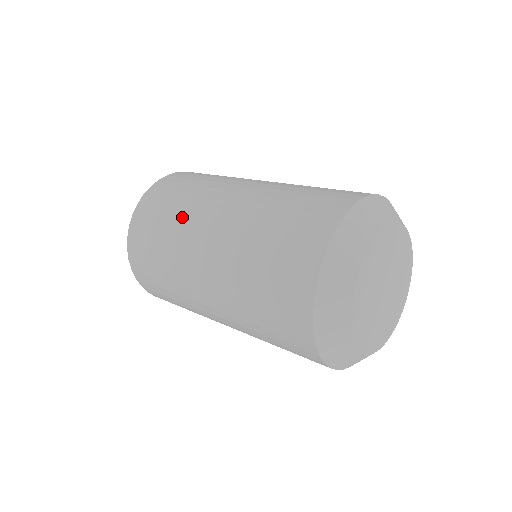
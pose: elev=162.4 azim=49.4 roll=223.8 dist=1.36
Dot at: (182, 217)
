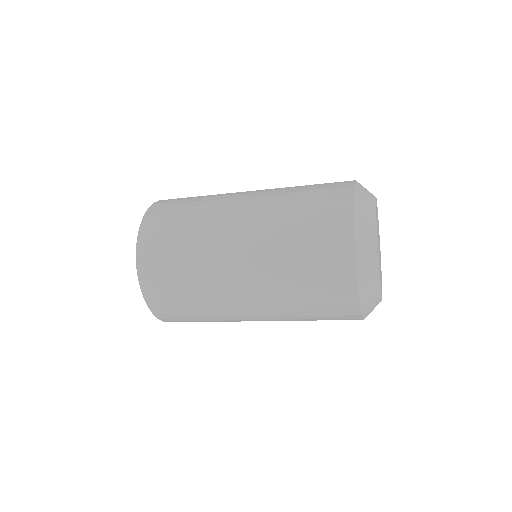
Dot at: (202, 216)
